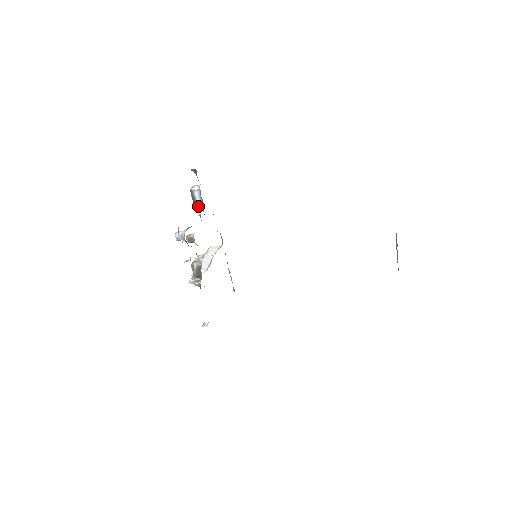
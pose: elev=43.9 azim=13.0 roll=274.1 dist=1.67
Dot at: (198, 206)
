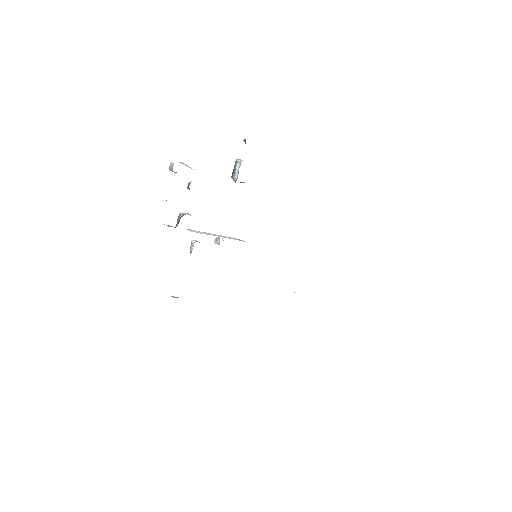
Dot at: (234, 179)
